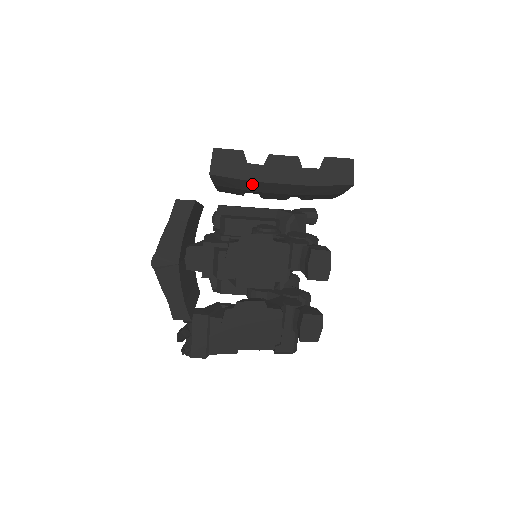
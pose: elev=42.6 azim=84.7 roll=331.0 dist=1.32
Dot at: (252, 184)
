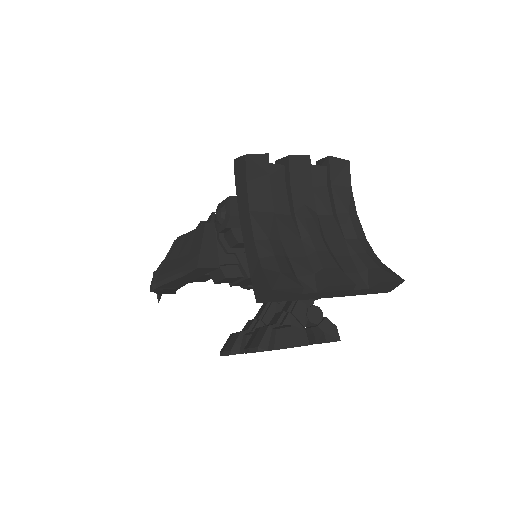
Dot at: occluded
